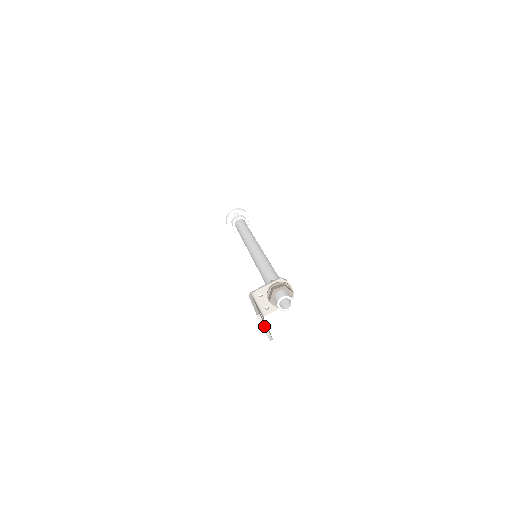
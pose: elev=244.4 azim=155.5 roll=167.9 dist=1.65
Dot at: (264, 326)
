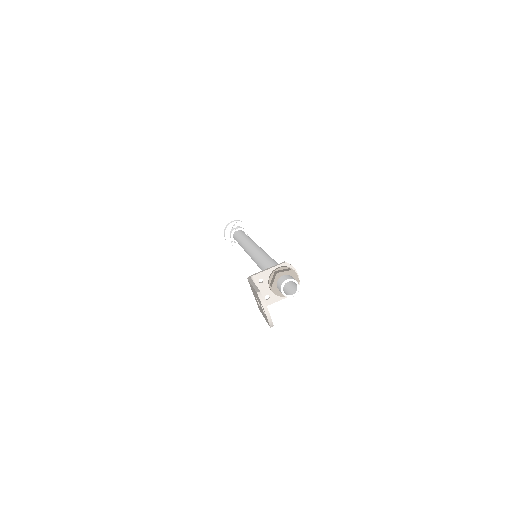
Dot at: (264, 305)
